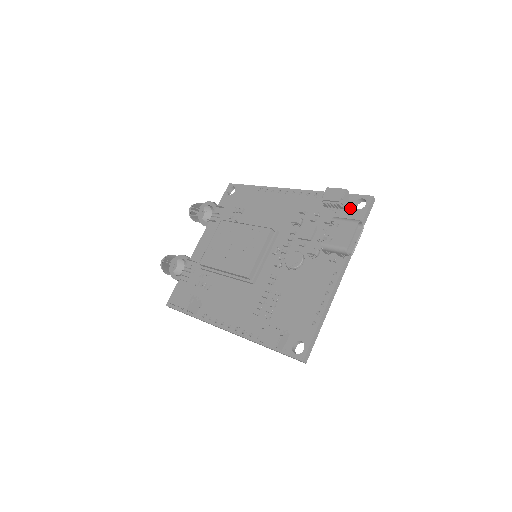
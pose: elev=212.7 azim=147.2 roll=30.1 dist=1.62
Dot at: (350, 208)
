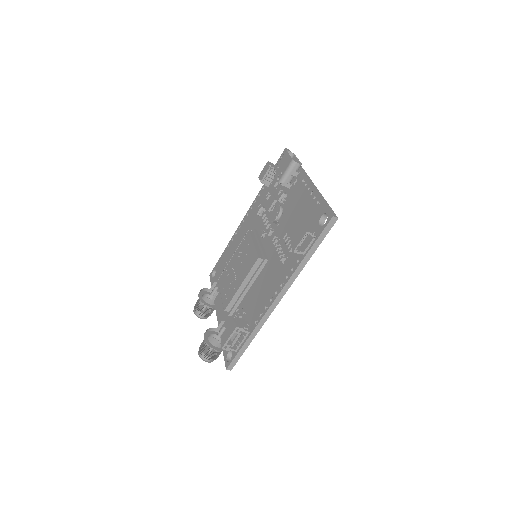
Dot at: occluded
